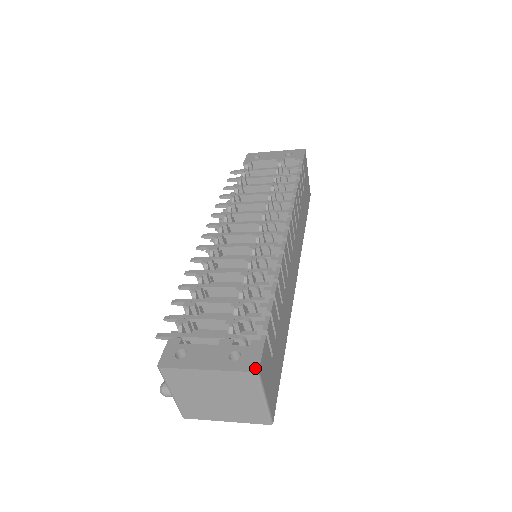
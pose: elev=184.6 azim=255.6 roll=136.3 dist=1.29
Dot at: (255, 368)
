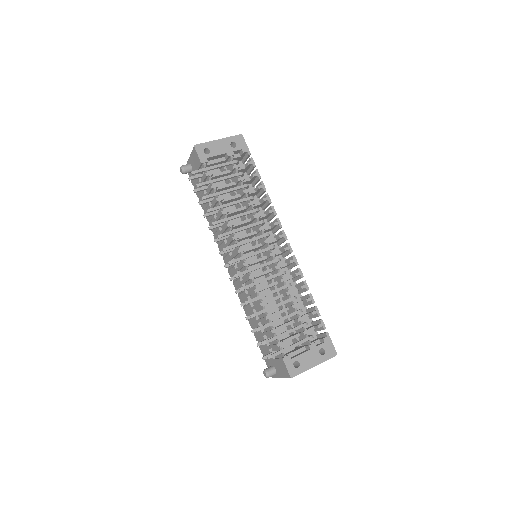
Dot at: (335, 354)
